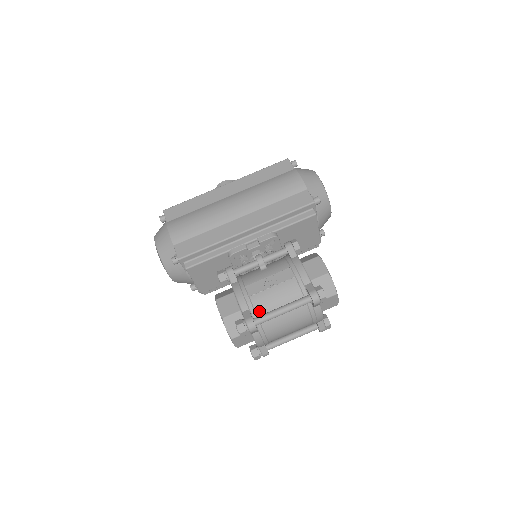
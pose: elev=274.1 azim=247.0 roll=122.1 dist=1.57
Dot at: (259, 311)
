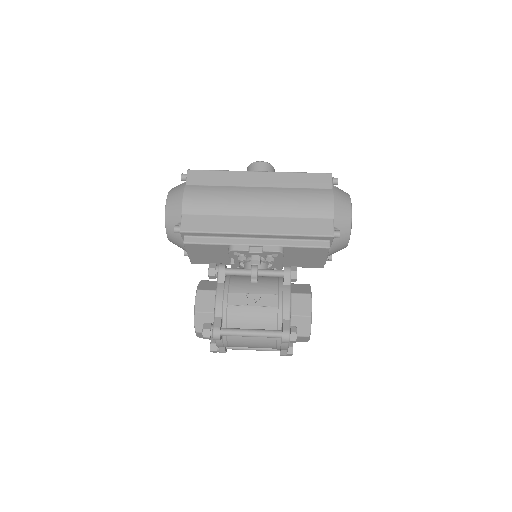
Dot at: (230, 323)
